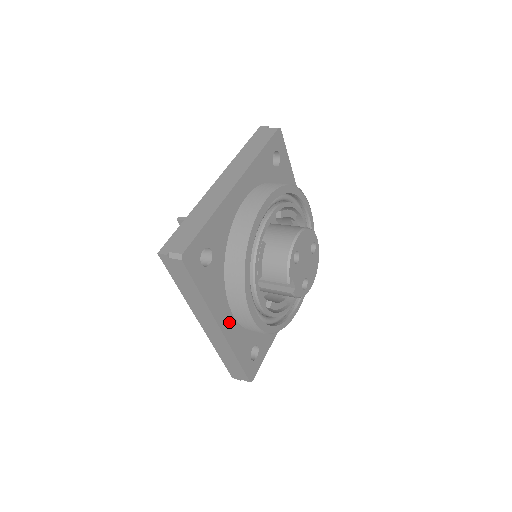
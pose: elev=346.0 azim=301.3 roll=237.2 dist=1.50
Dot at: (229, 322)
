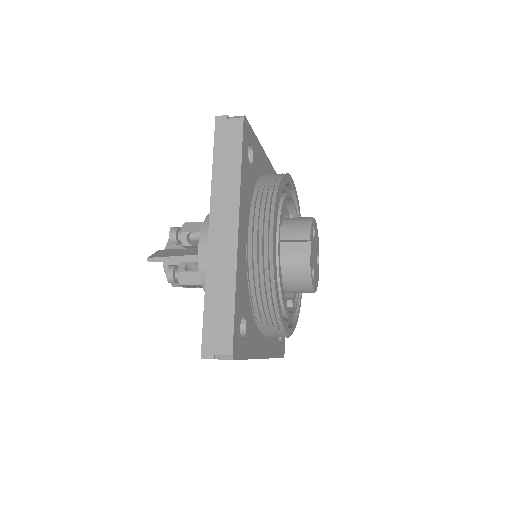
Dot at: (243, 239)
